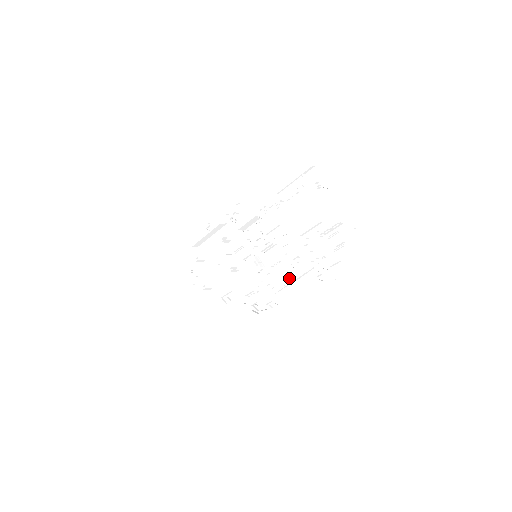
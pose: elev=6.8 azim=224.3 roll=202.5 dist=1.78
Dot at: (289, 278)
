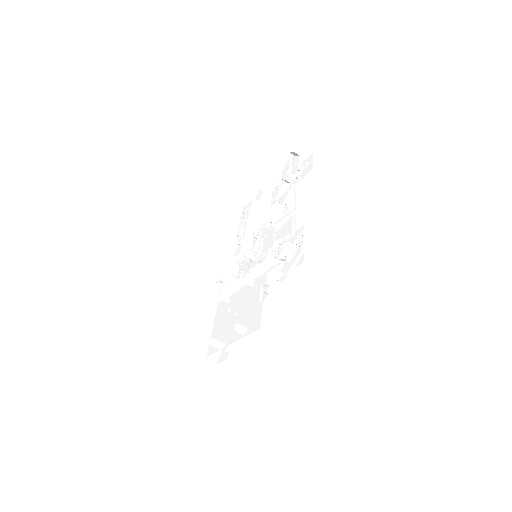
Dot at: (290, 219)
